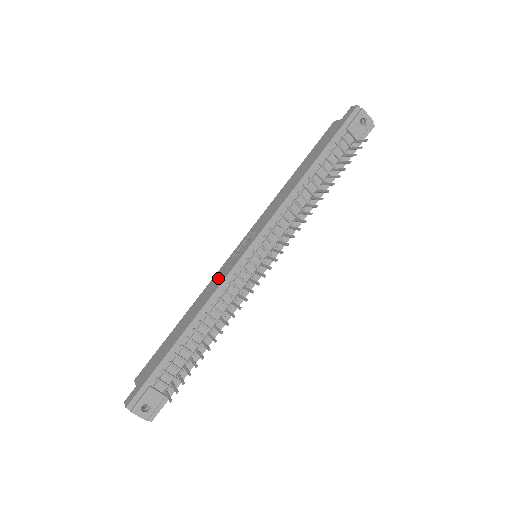
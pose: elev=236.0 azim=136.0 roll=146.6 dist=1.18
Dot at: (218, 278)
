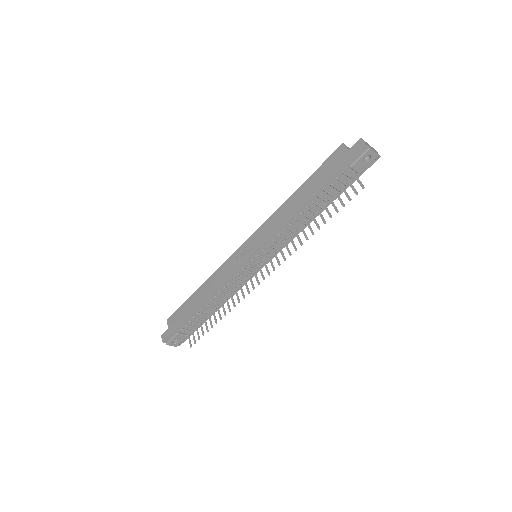
Dot at: (225, 271)
